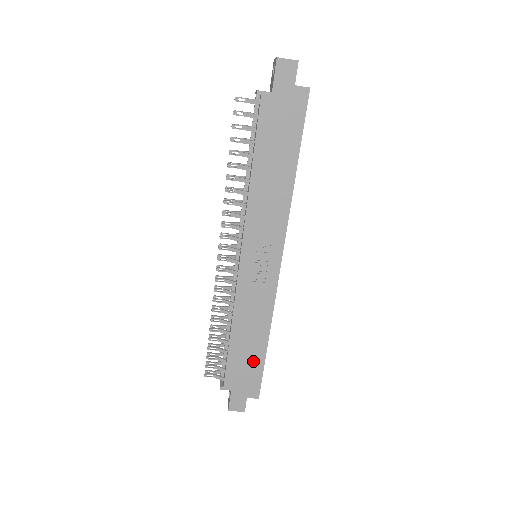
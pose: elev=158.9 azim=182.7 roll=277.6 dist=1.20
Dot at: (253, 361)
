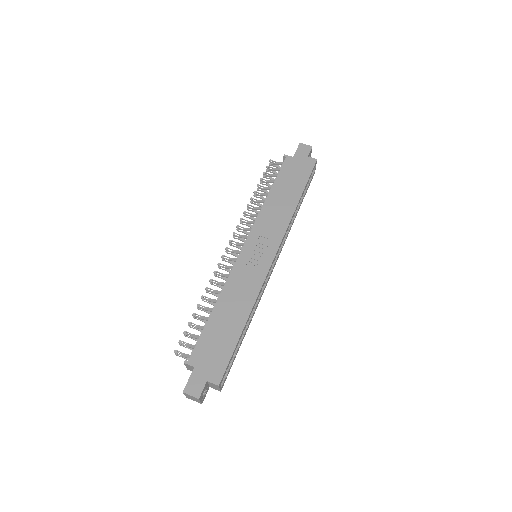
Dot at: (226, 339)
